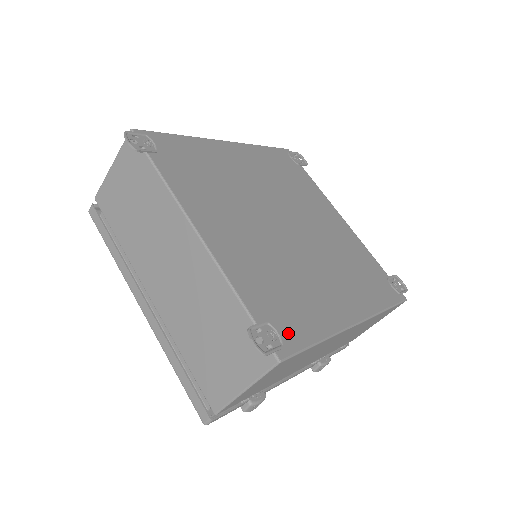
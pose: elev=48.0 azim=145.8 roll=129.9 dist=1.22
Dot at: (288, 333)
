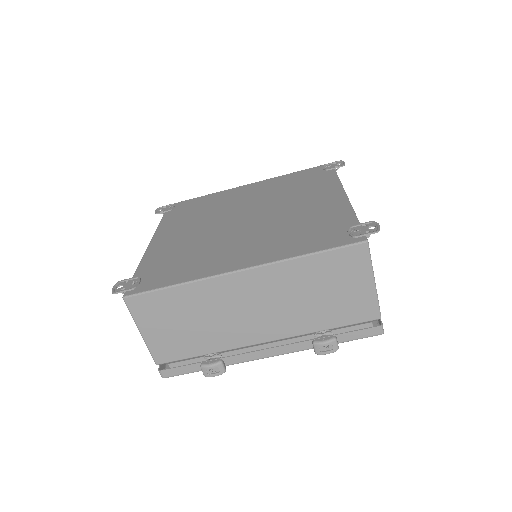
Dot at: (150, 282)
